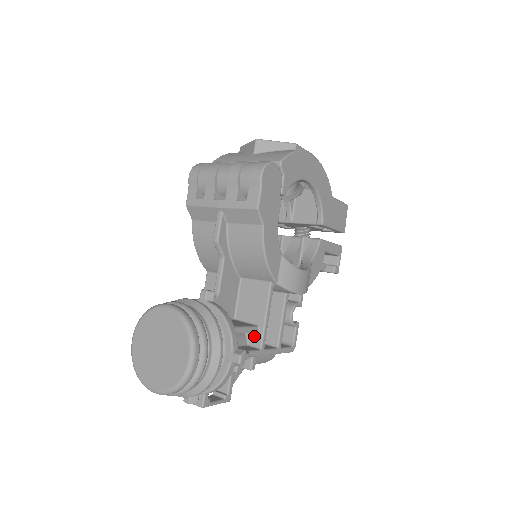
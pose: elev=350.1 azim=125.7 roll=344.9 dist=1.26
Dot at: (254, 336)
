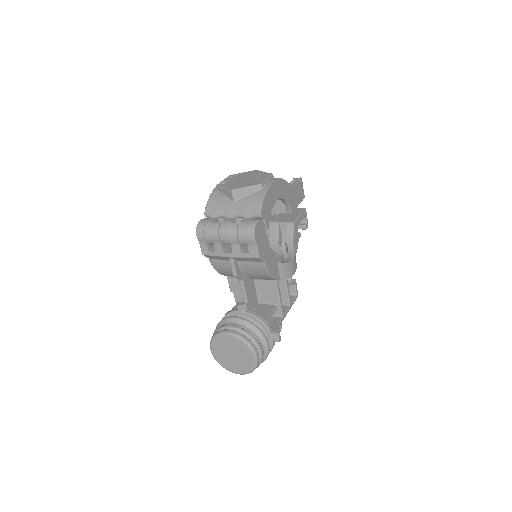
Dot at: (276, 311)
